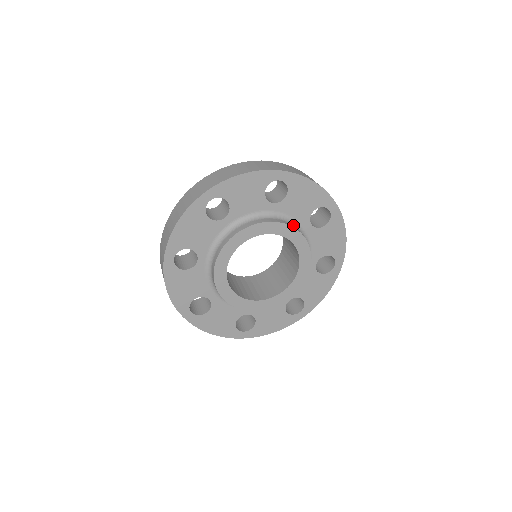
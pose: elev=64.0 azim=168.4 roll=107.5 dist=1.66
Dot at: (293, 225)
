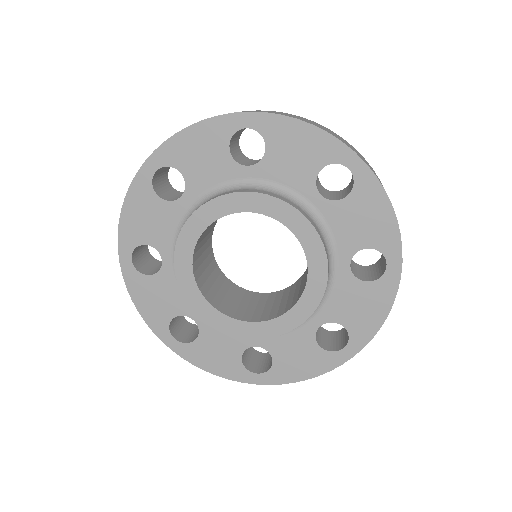
Dot at: (224, 193)
